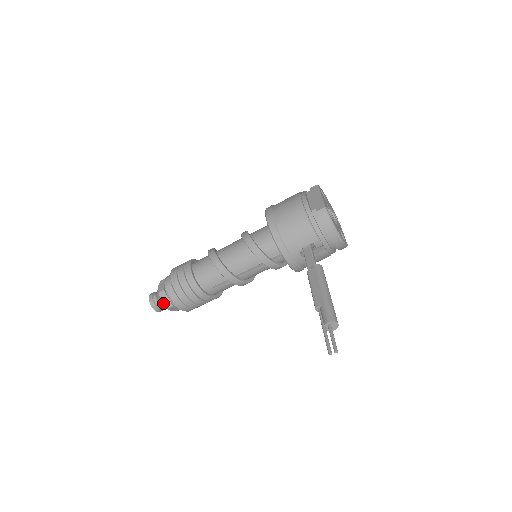
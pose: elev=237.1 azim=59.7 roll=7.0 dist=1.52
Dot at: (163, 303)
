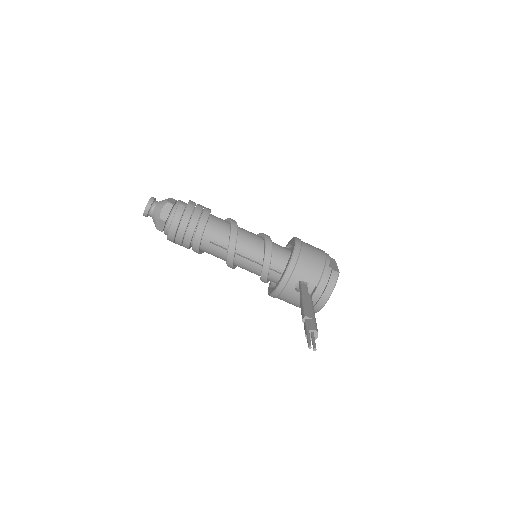
Dot at: (161, 211)
